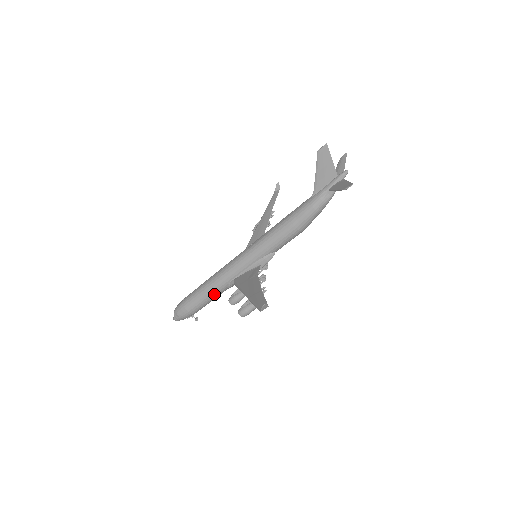
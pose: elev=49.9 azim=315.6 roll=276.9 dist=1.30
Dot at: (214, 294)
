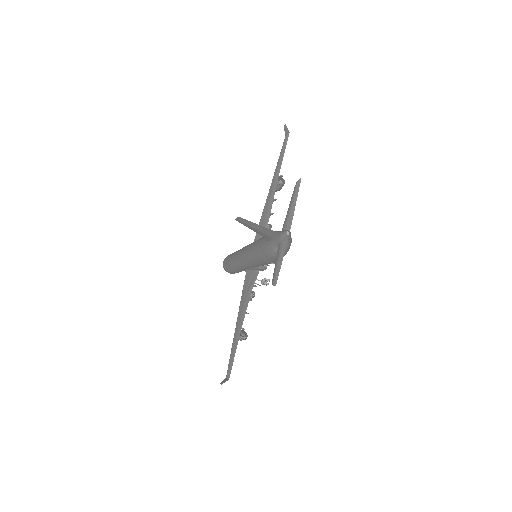
Dot at: (240, 271)
